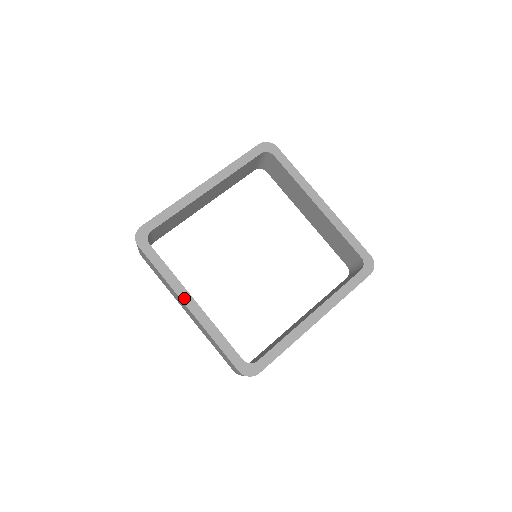
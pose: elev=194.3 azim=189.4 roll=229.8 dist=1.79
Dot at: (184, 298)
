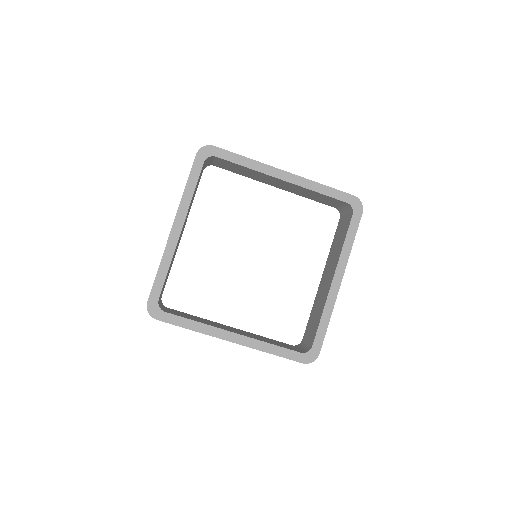
Dot at: (223, 337)
